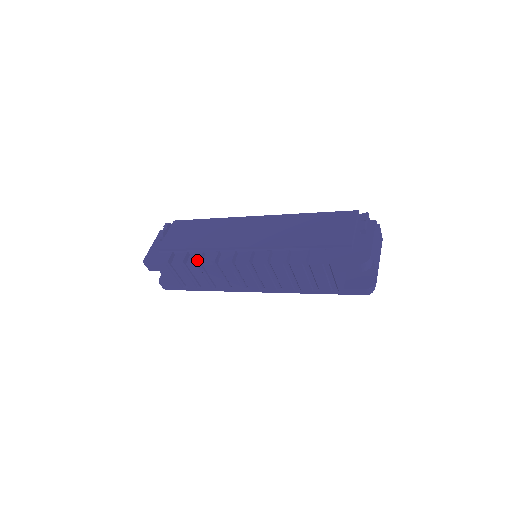
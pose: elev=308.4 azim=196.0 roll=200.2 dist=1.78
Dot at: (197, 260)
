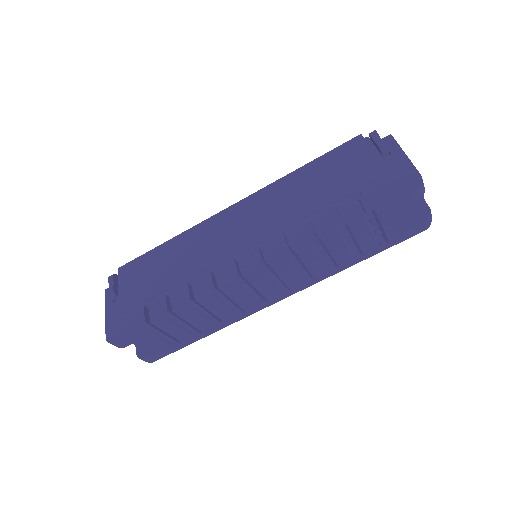
Dot at: (187, 298)
